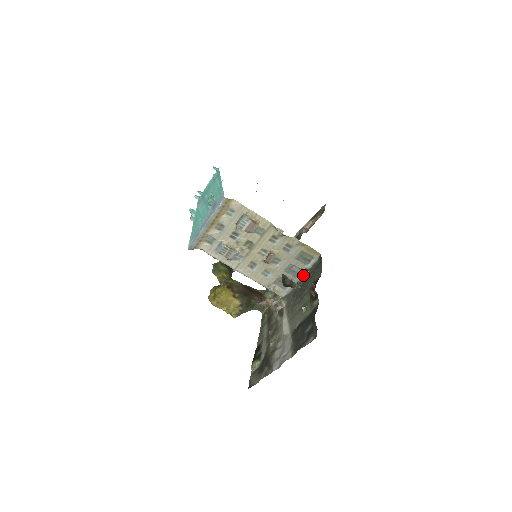
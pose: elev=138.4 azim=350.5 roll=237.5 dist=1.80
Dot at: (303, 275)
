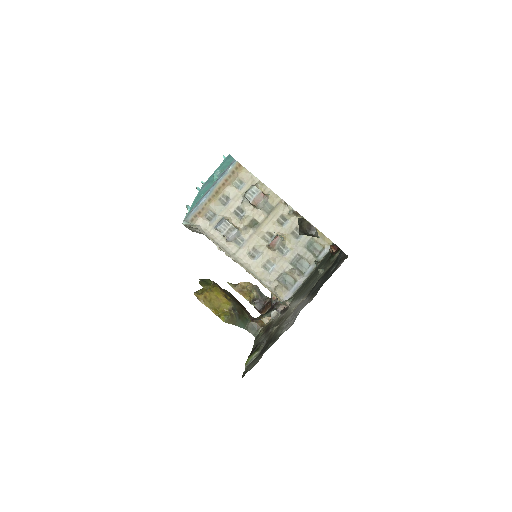
Dot at: (312, 270)
